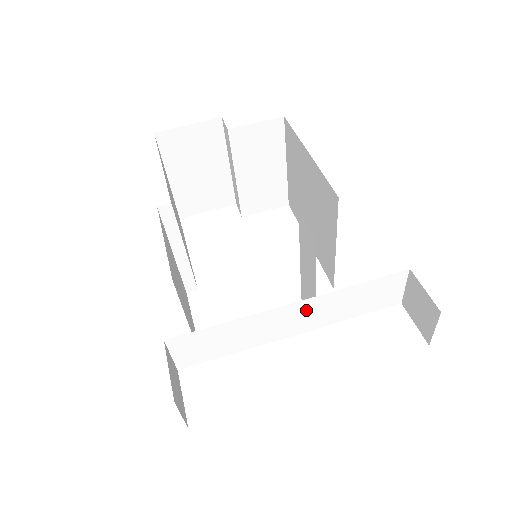
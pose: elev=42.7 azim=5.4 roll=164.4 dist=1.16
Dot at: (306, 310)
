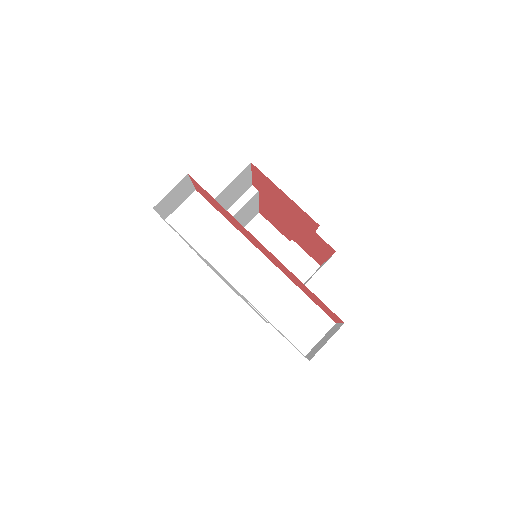
Dot at: (263, 273)
